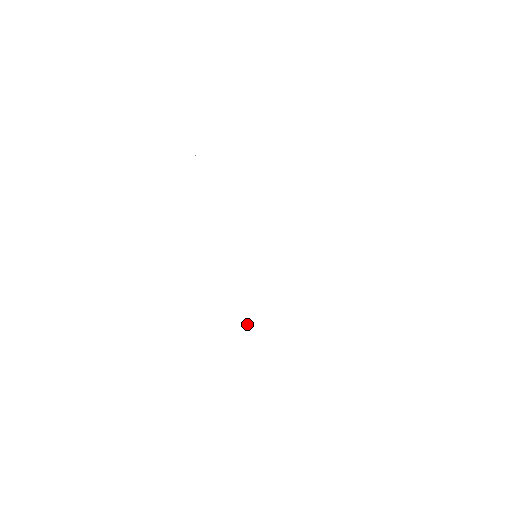
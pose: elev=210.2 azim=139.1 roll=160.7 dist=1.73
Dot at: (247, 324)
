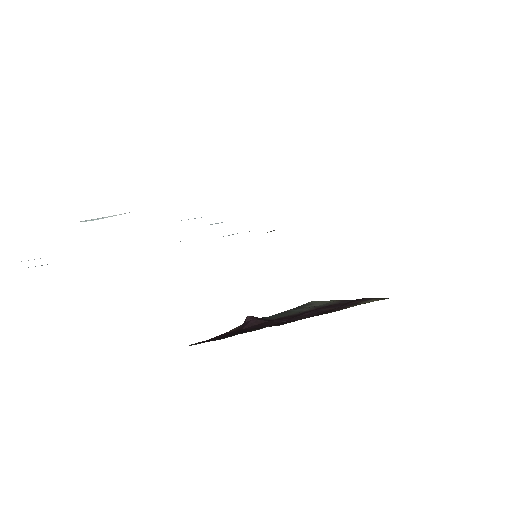
Dot at: (248, 321)
